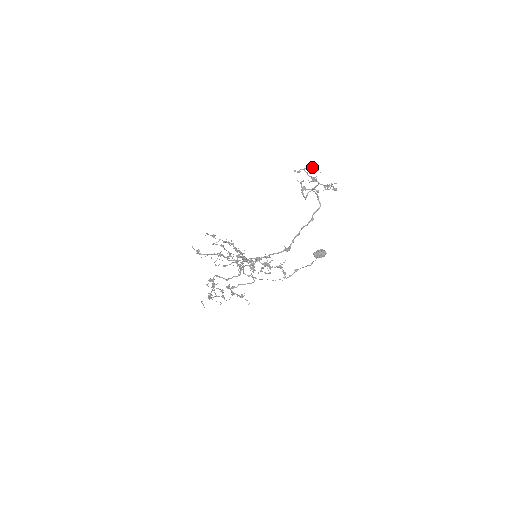
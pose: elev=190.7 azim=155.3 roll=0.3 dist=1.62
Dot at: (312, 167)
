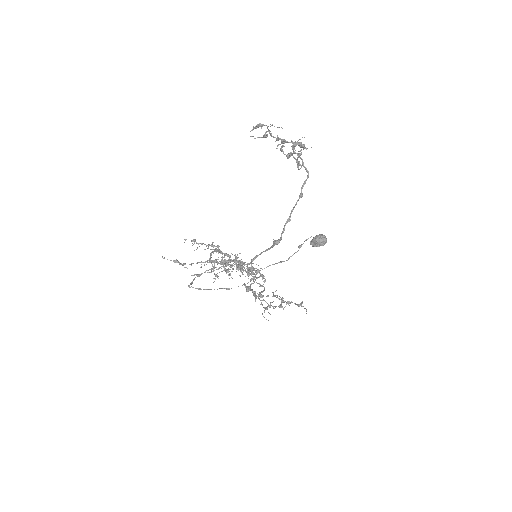
Dot at: (258, 126)
